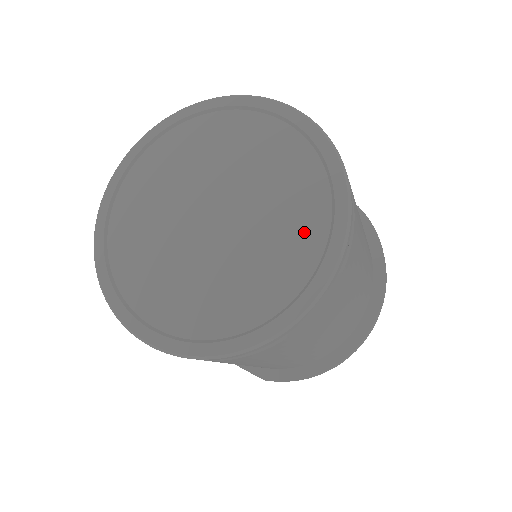
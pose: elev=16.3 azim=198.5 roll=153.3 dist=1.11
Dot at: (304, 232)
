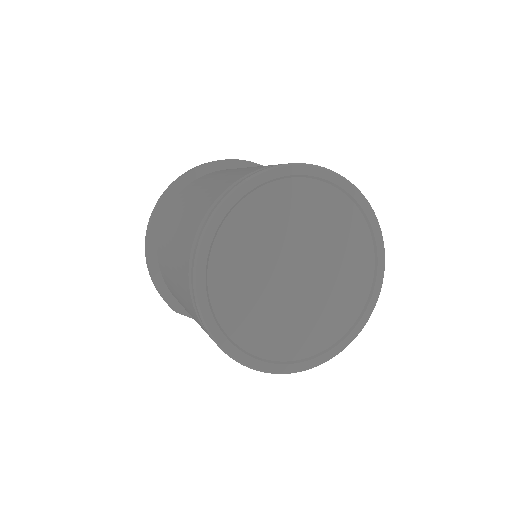
Dot at: (358, 286)
